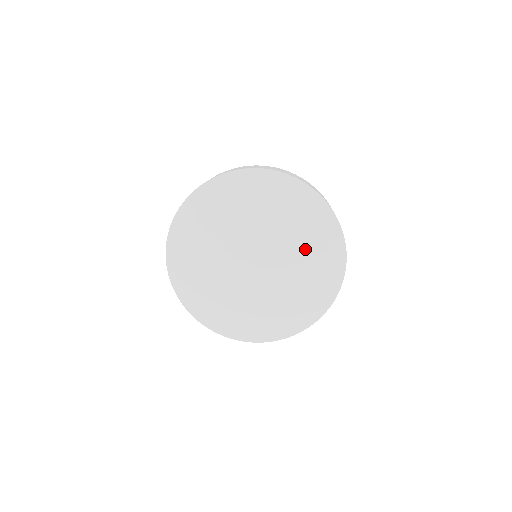
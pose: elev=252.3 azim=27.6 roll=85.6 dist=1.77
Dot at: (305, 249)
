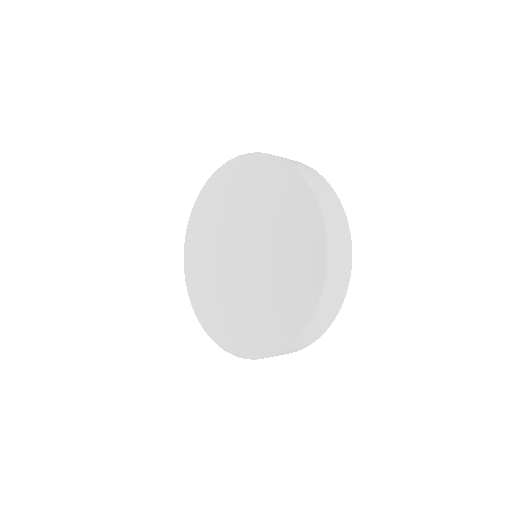
Dot at: (283, 235)
